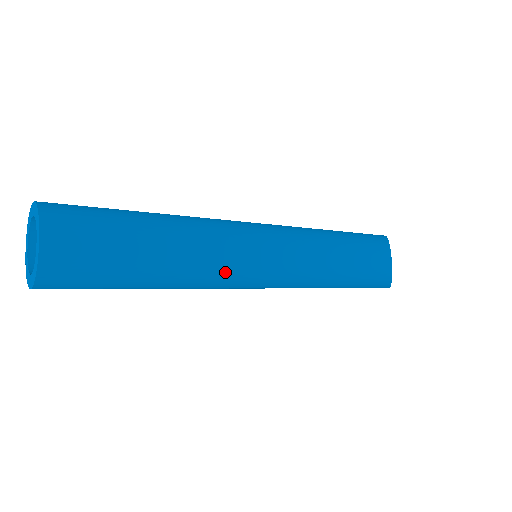
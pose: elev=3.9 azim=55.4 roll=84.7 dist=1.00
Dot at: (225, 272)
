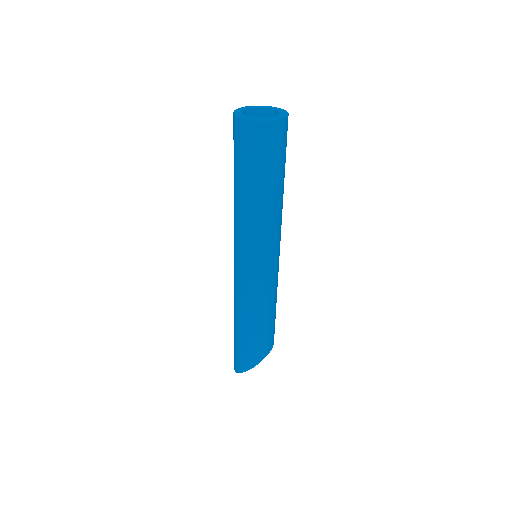
Dot at: (273, 234)
